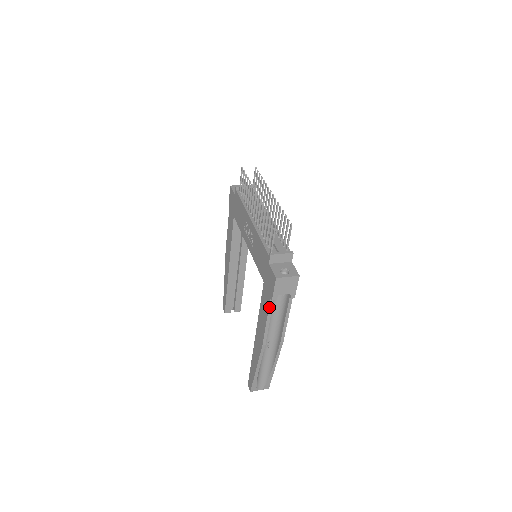
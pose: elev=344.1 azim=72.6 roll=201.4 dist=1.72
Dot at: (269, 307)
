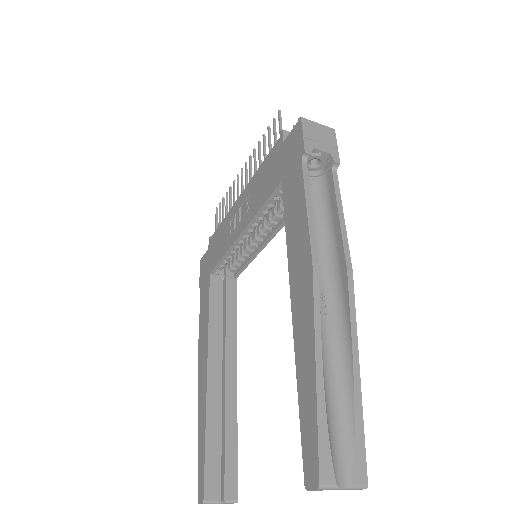
Dot at: (303, 175)
